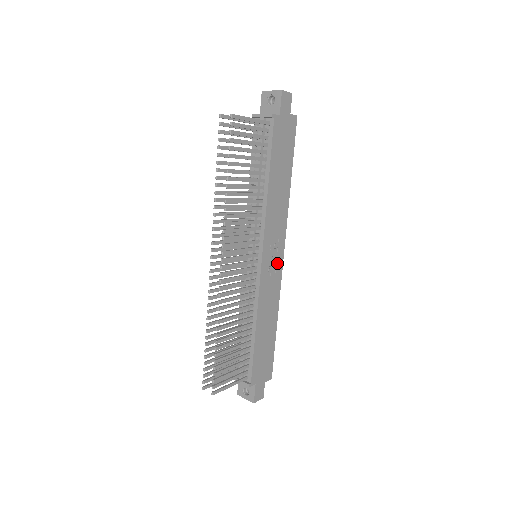
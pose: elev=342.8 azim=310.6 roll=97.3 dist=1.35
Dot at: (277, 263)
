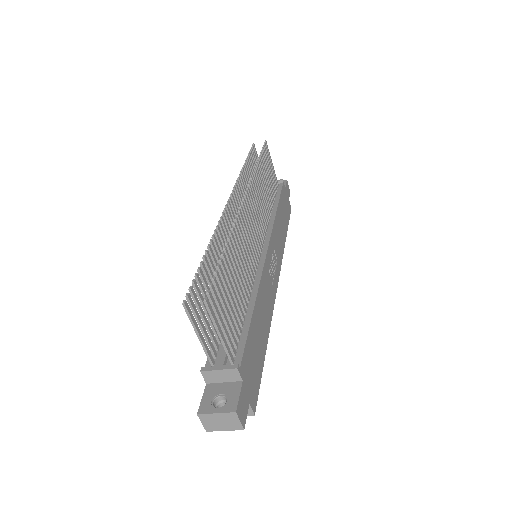
Dot at: (274, 278)
